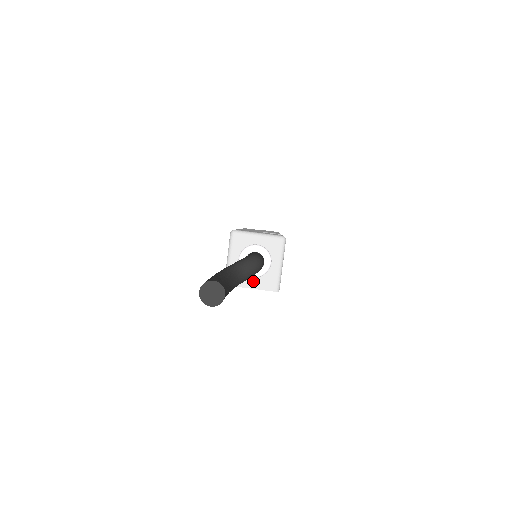
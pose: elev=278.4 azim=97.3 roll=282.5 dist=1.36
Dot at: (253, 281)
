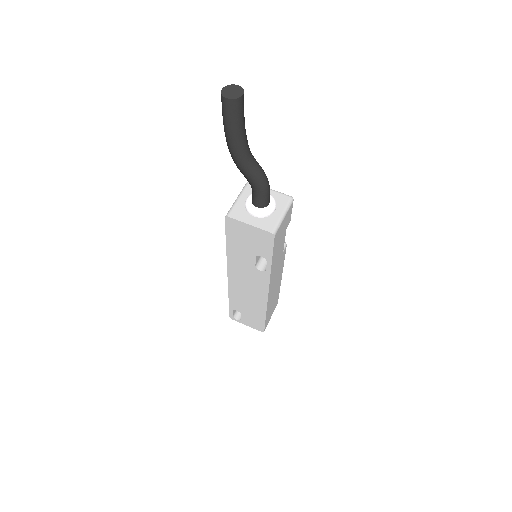
Dot at: (253, 219)
